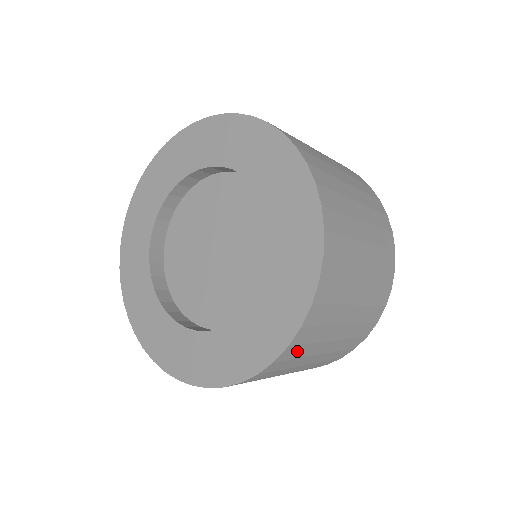
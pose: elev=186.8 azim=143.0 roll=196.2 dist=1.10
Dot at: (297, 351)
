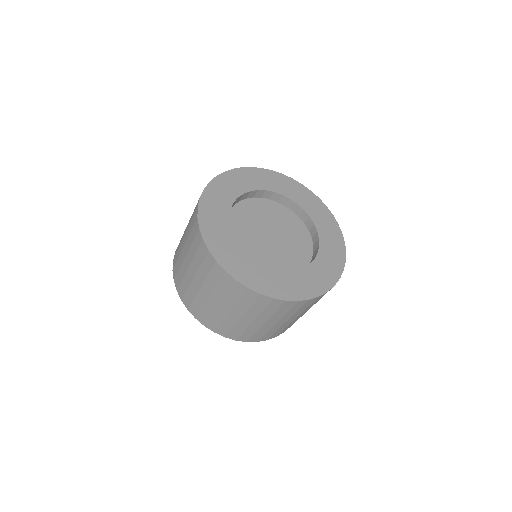
Dot at: occluded
